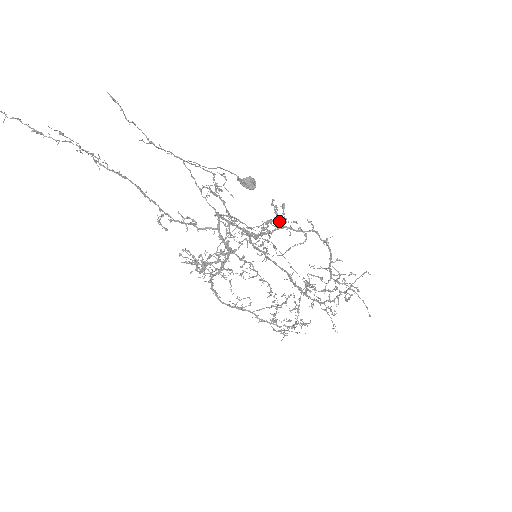
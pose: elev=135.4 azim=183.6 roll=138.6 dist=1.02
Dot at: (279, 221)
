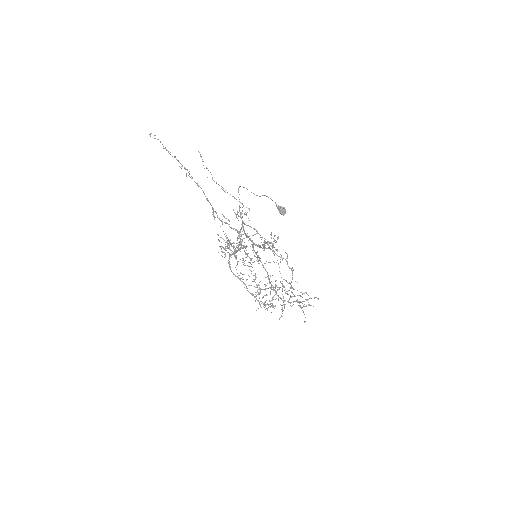
Dot at: (273, 244)
